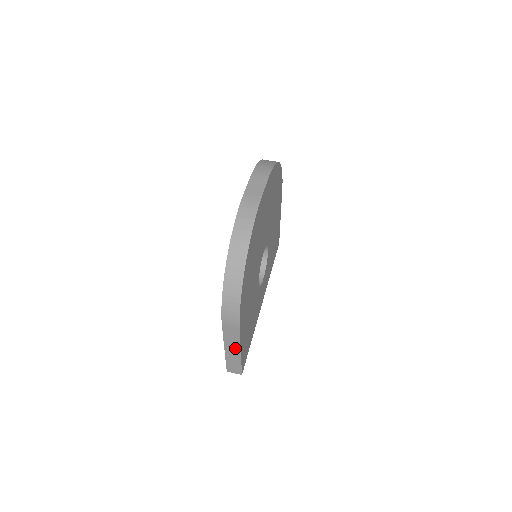
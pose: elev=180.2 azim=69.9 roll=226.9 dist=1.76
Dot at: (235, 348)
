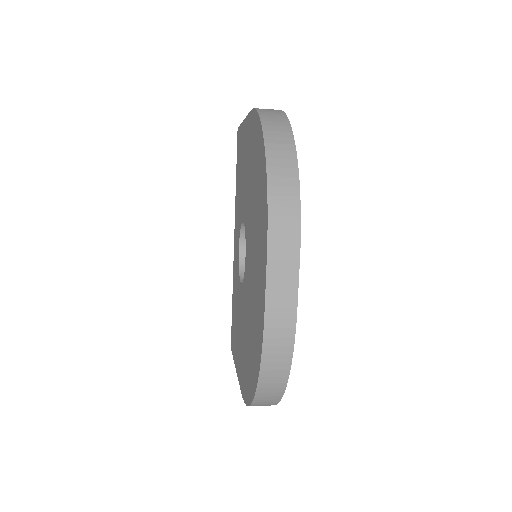
Dot at: occluded
